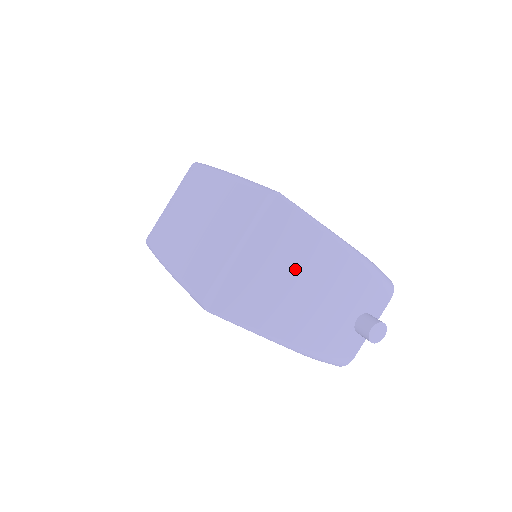
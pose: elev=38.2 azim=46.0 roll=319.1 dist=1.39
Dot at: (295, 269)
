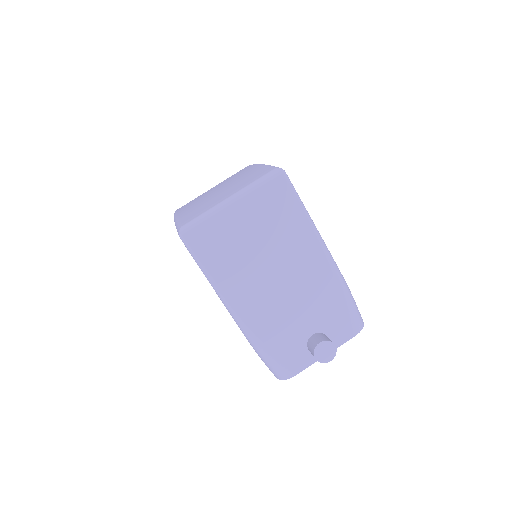
Dot at: (272, 246)
